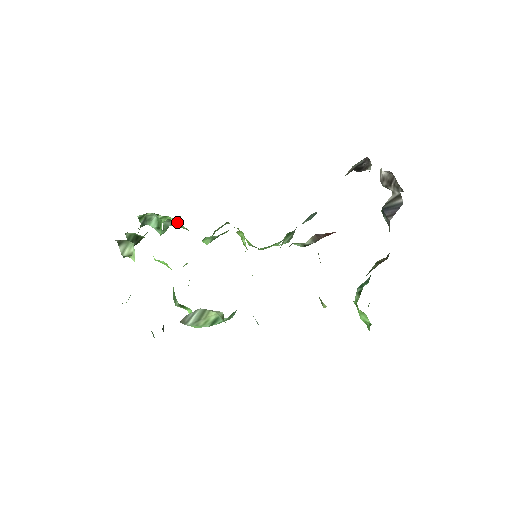
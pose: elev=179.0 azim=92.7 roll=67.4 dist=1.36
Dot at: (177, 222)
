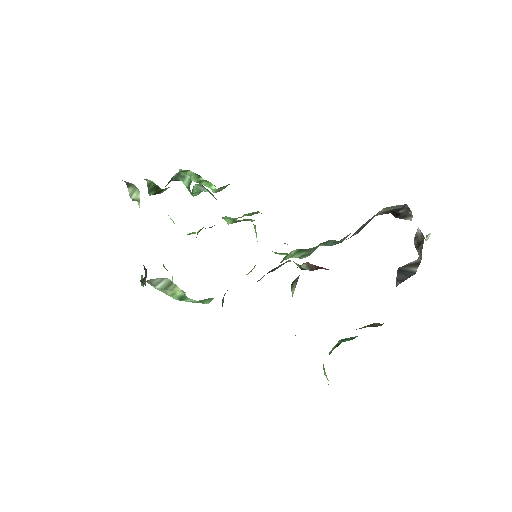
Dot at: occluded
